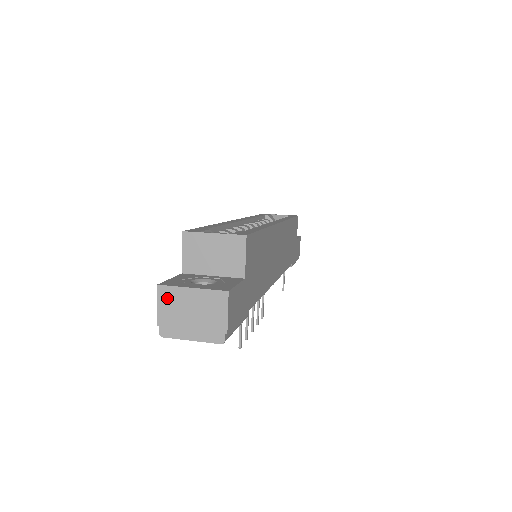
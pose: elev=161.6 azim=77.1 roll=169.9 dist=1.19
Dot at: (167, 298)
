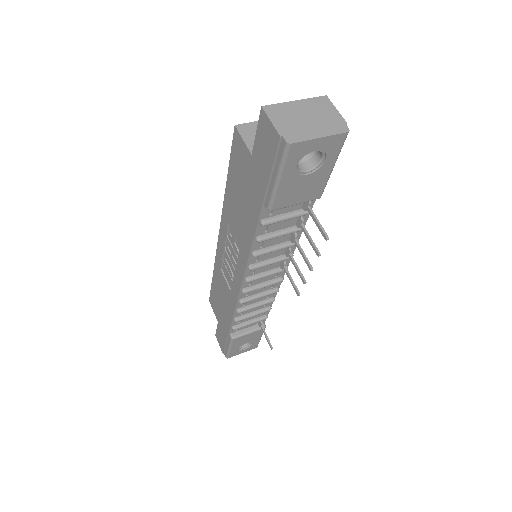
Dot at: (277, 113)
